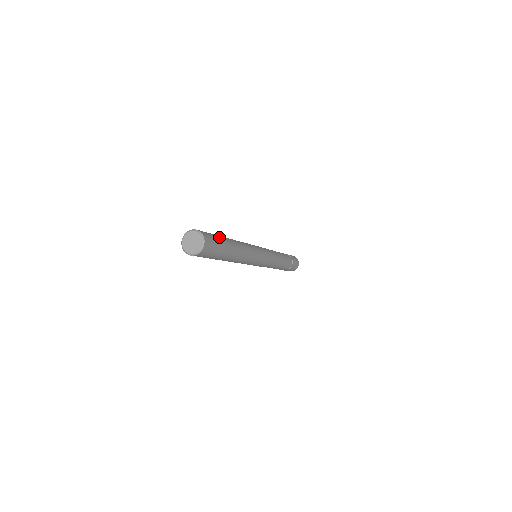
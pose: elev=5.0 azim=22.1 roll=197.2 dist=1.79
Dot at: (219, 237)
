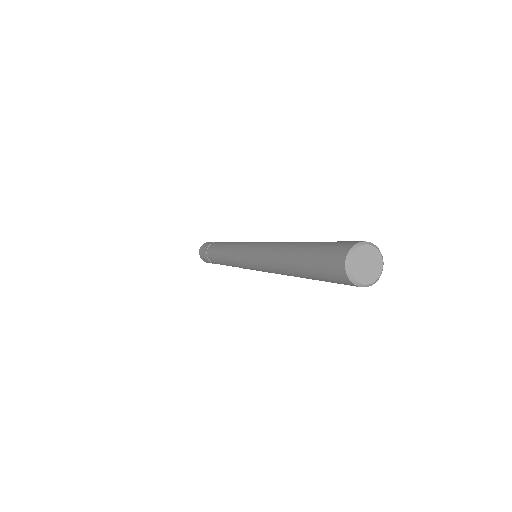
Dot at: occluded
